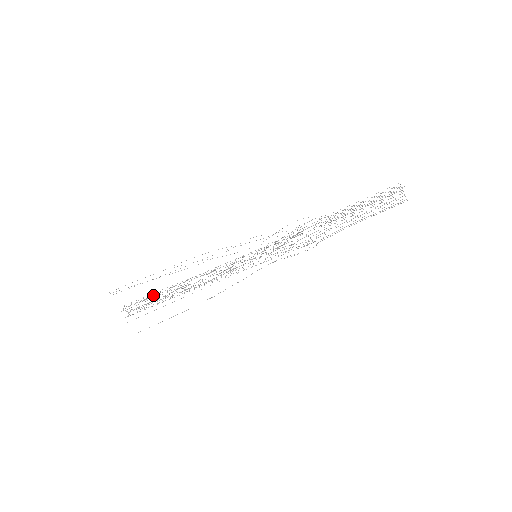
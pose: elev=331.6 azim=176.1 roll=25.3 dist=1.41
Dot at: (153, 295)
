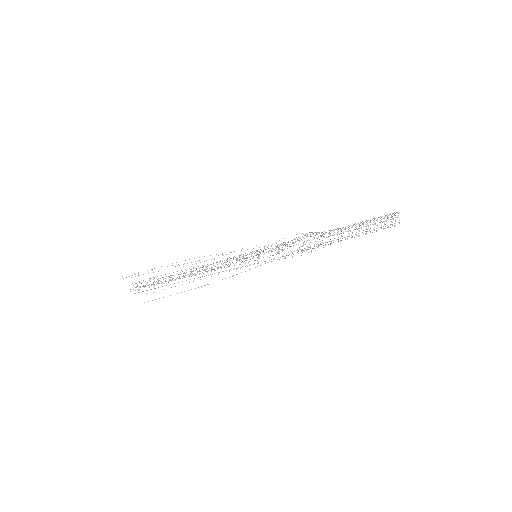
Dot at: occluded
